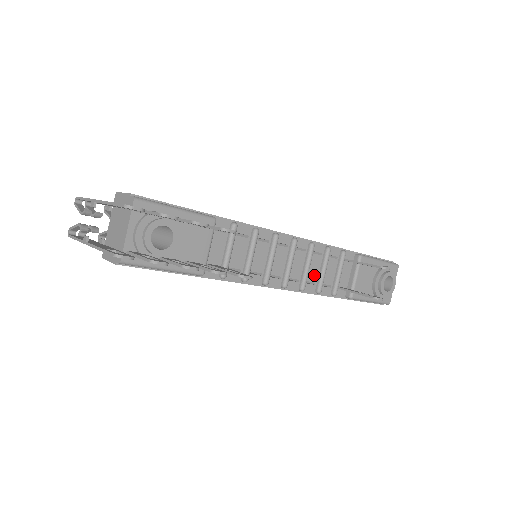
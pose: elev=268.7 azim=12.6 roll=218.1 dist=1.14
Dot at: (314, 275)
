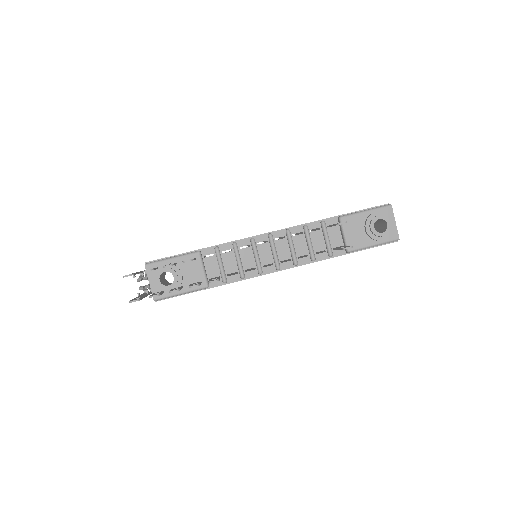
Dot at: (303, 250)
